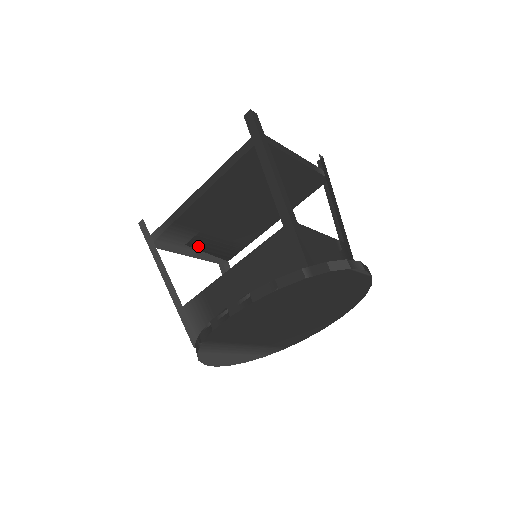
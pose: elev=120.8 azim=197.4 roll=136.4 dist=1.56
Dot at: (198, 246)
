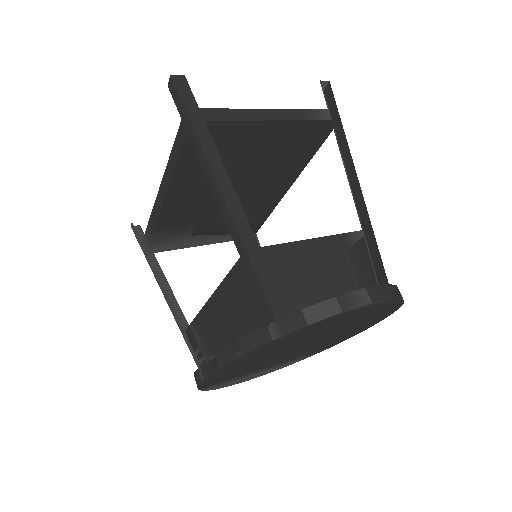
Dot at: (205, 235)
